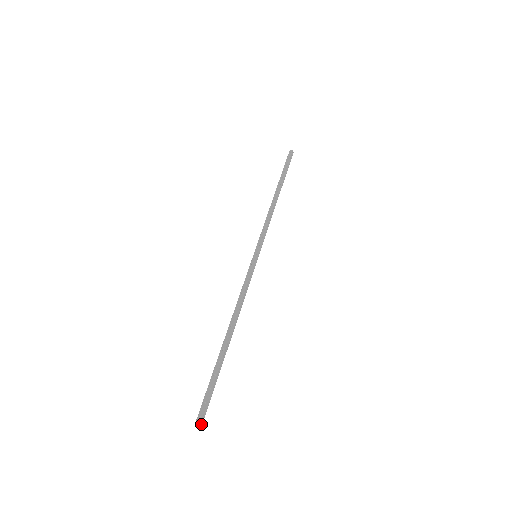
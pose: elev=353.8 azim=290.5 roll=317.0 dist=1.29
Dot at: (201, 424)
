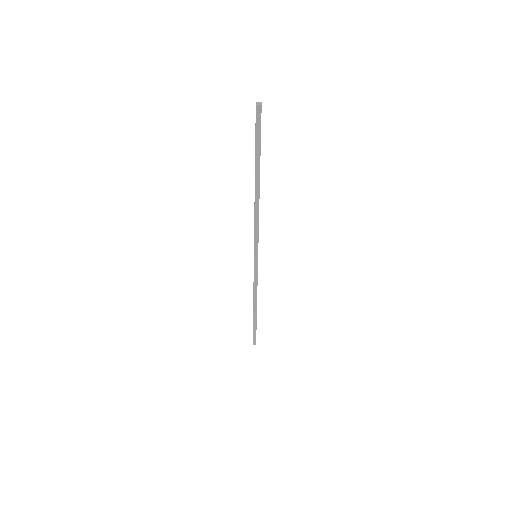
Dot at: (261, 105)
